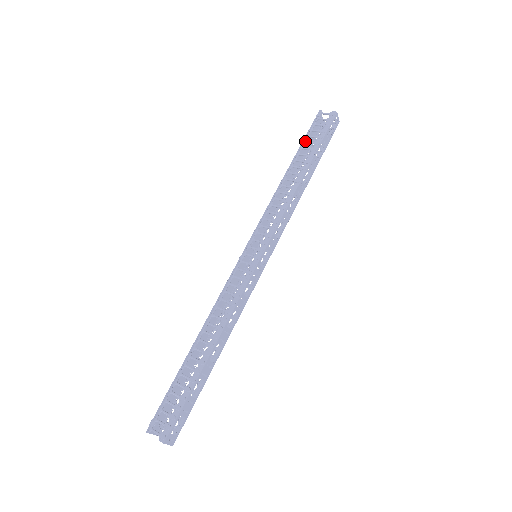
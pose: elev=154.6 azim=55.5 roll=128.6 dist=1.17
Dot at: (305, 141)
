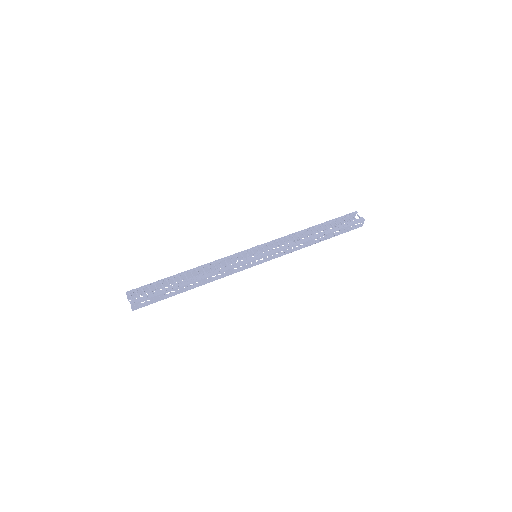
Dot at: (335, 220)
